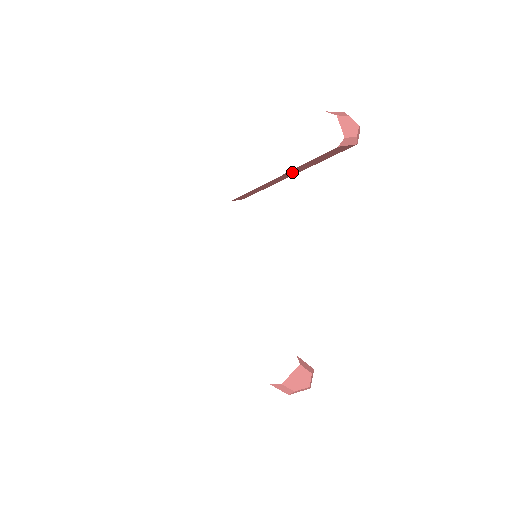
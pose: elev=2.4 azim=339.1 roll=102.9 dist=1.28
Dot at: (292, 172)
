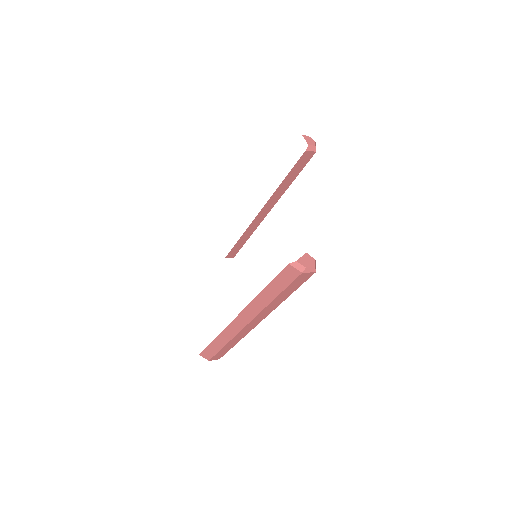
Dot at: (275, 196)
